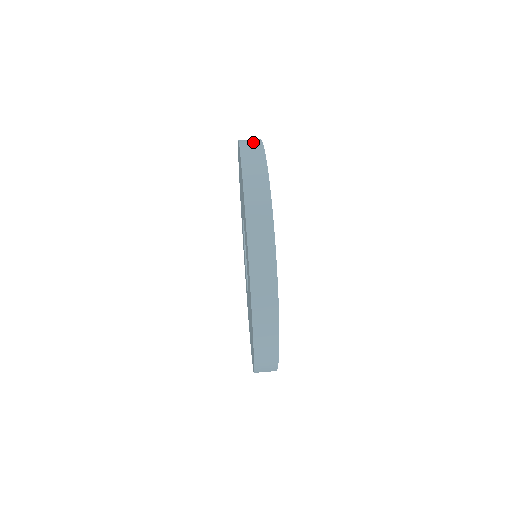
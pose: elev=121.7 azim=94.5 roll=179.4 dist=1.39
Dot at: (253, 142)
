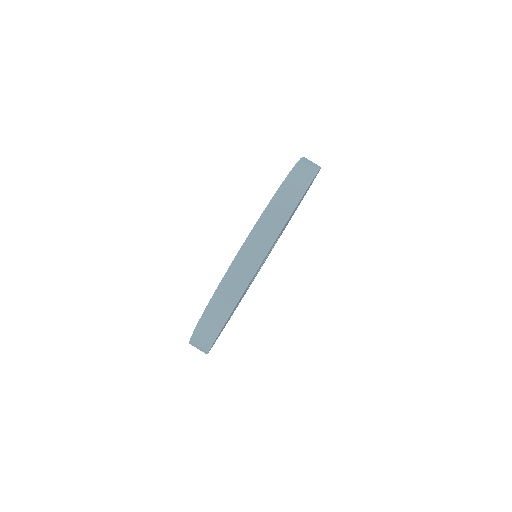
Dot at: (303, 178)
